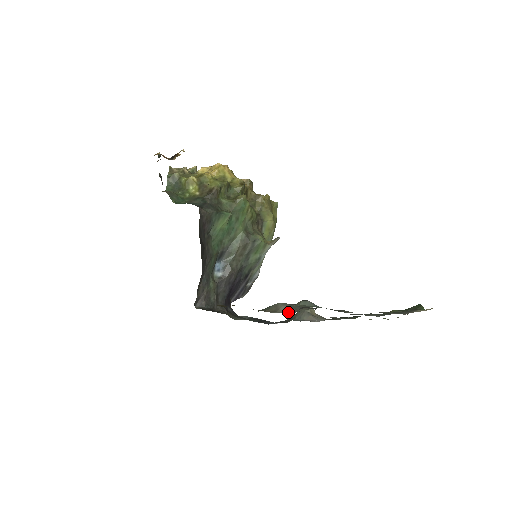
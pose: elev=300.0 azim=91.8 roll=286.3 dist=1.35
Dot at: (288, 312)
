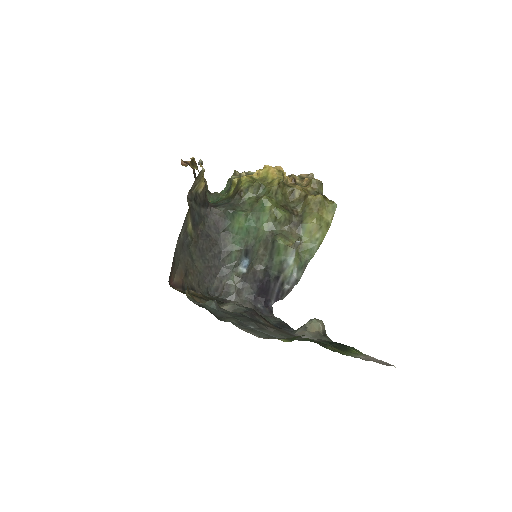
Dot at: occluded
